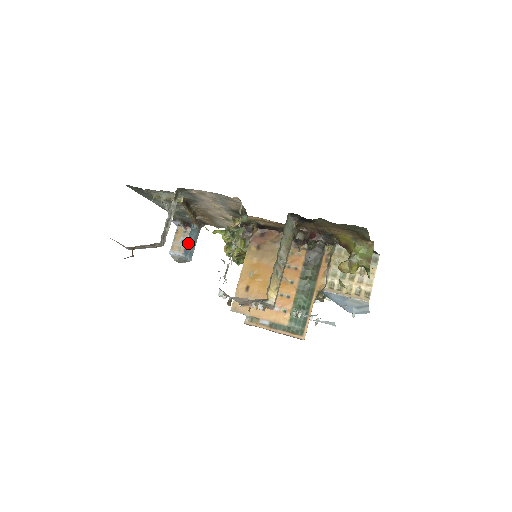
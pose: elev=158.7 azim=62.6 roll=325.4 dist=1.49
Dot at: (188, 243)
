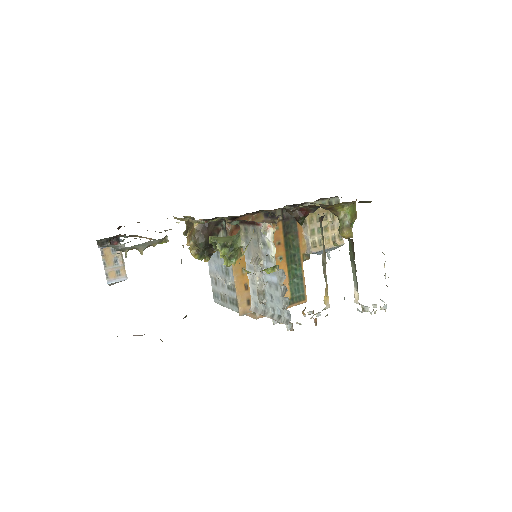
Dot at: (122, 260)
